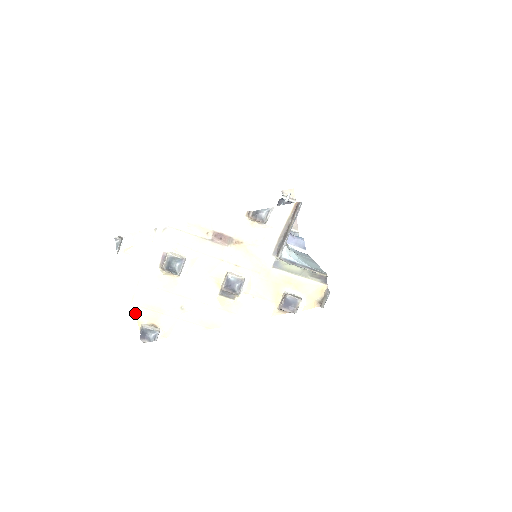
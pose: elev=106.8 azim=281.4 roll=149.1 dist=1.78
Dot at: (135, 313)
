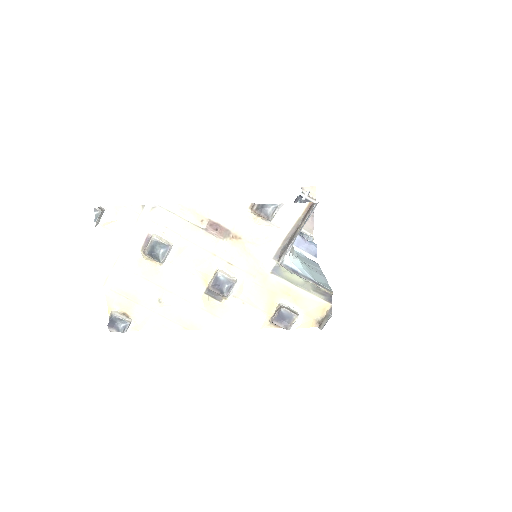
Dot at: (106, 297)
